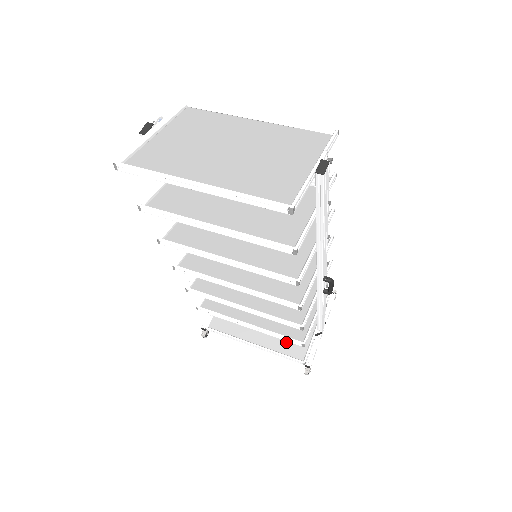
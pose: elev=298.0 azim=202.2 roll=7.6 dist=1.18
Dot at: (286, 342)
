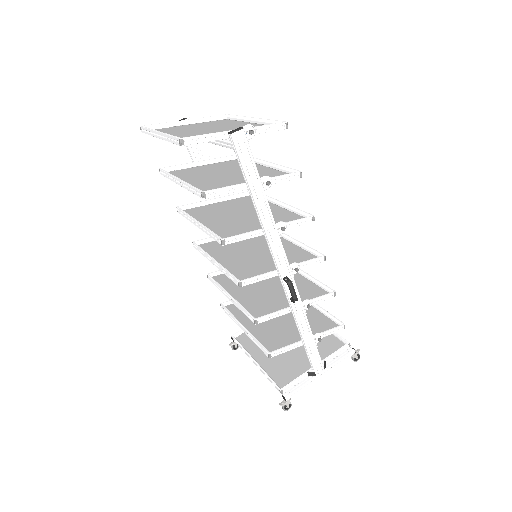
Dot at: (281, 370)
